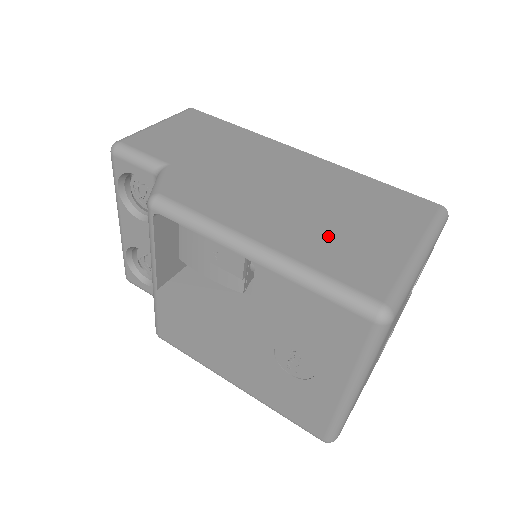
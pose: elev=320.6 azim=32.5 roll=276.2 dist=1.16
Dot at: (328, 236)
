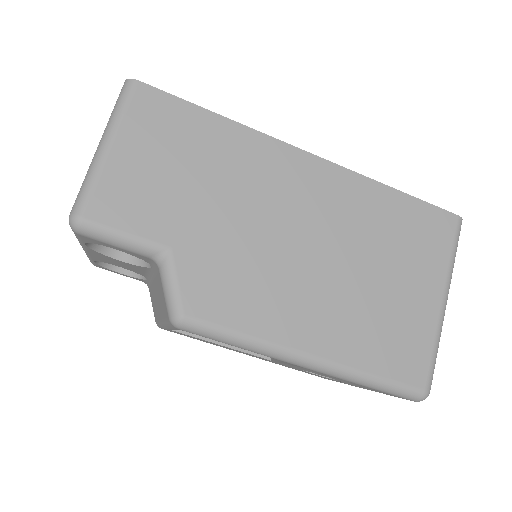
Dot at: (369, 316)
